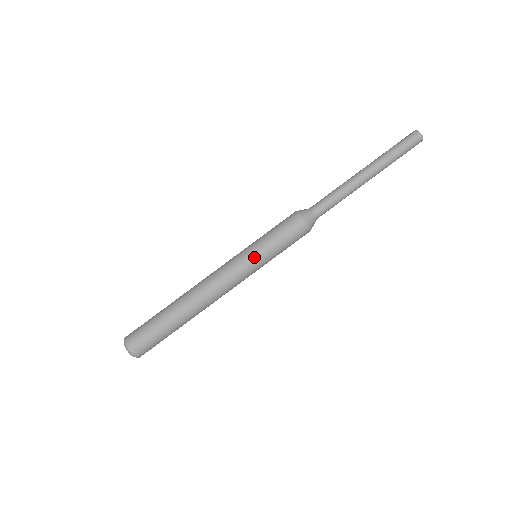
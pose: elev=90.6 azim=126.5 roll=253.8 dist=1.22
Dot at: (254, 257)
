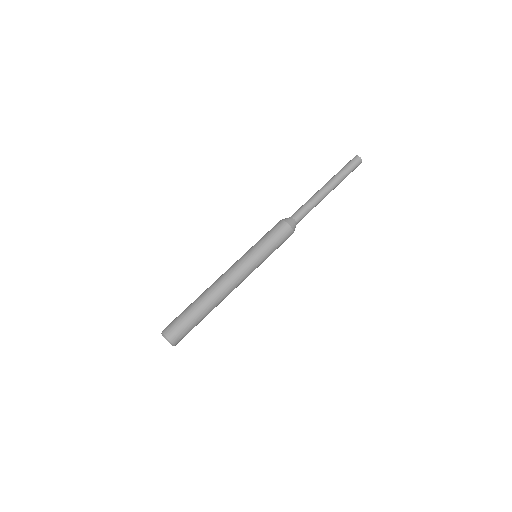
Dot at: (255, 254)
